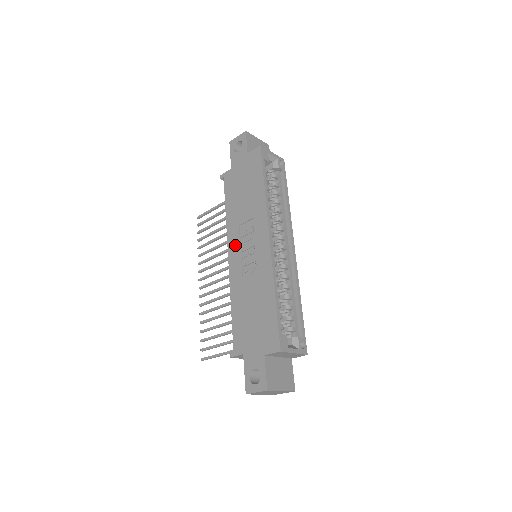
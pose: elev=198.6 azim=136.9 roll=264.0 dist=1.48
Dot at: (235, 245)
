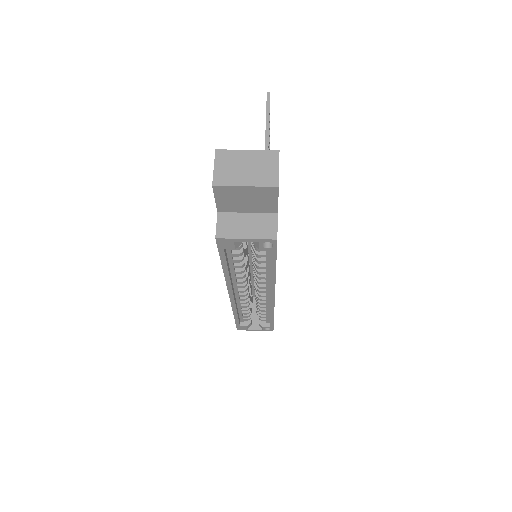
Dot at: occluded
